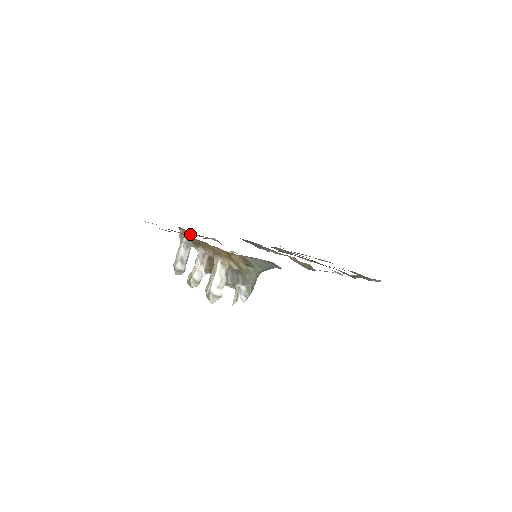
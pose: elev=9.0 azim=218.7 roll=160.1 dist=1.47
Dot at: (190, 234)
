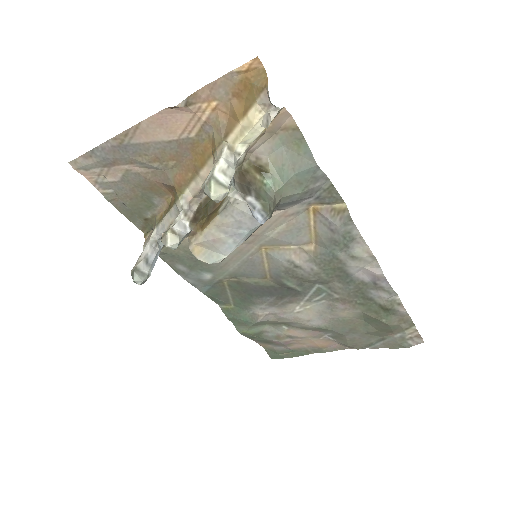
Dot at: (166, 210)
